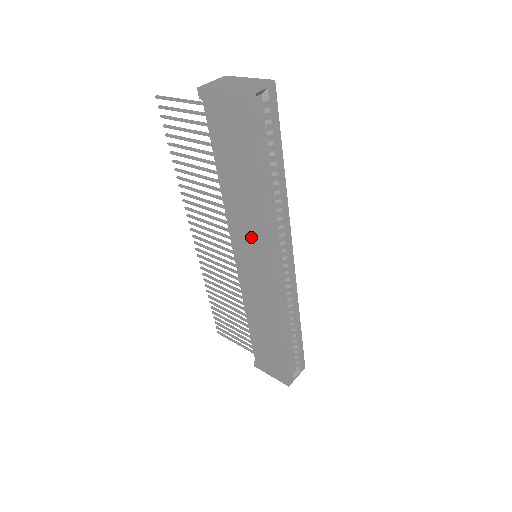
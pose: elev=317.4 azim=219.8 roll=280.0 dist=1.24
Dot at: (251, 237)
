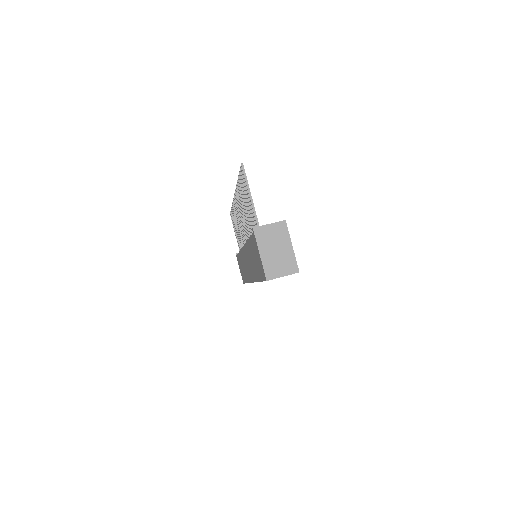
Dot at: (250, 267)
